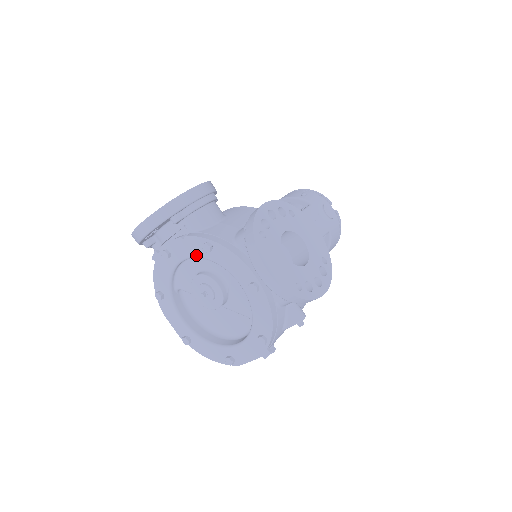
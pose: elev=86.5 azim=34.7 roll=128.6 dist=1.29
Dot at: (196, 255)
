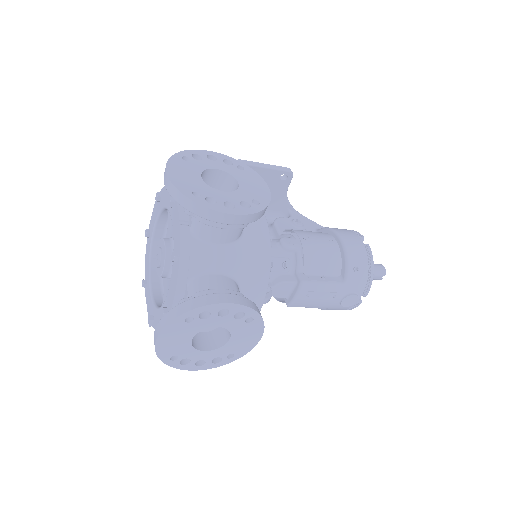
Dot at: (174, 241)
